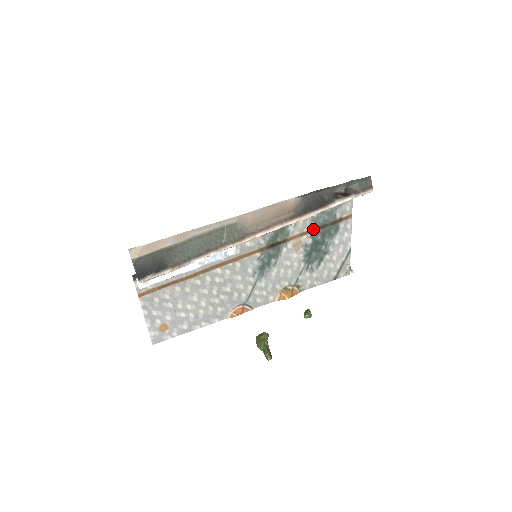
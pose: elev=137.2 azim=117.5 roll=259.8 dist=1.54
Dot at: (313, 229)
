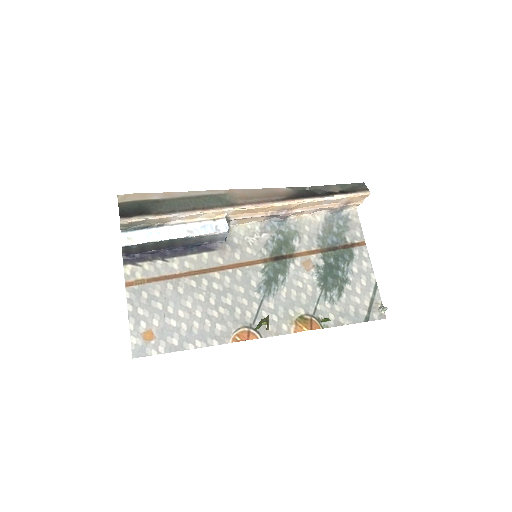
Dot at: (322, 250)
